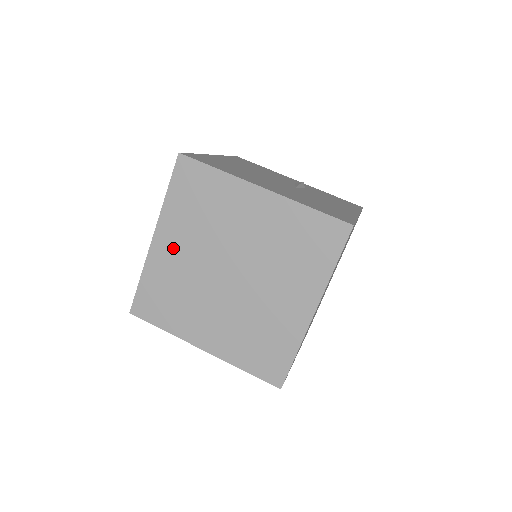
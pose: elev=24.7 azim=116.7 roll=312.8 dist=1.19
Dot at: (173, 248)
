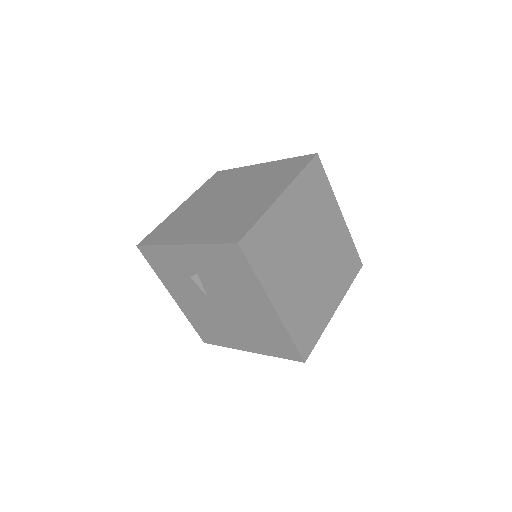
Dot at: (191, 205)
